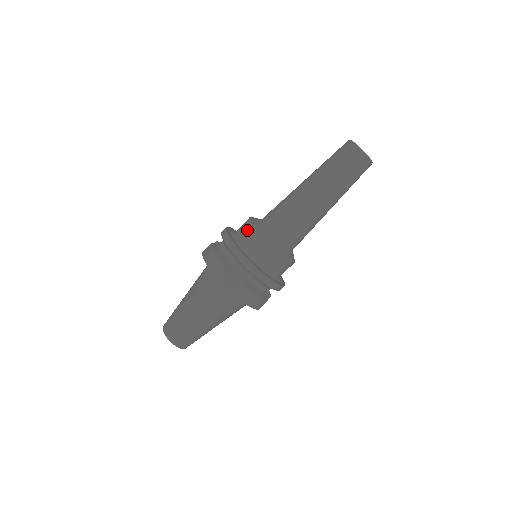
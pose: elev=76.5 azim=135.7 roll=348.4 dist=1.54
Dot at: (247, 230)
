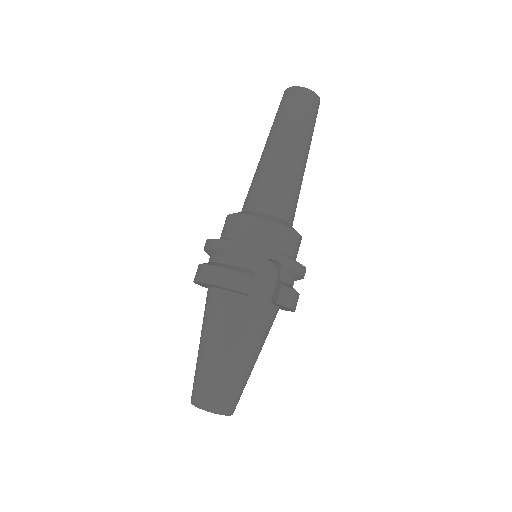
Dot at: occluded
